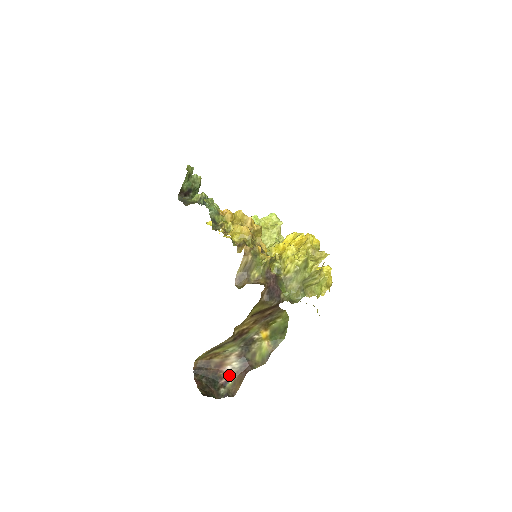
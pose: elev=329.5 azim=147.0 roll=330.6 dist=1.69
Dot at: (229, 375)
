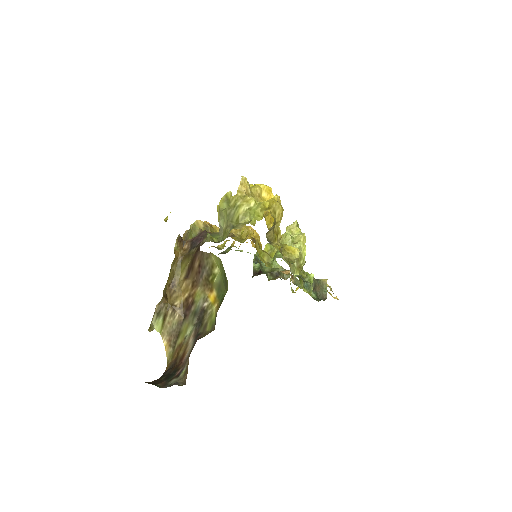
Dot at: (185, 363)
